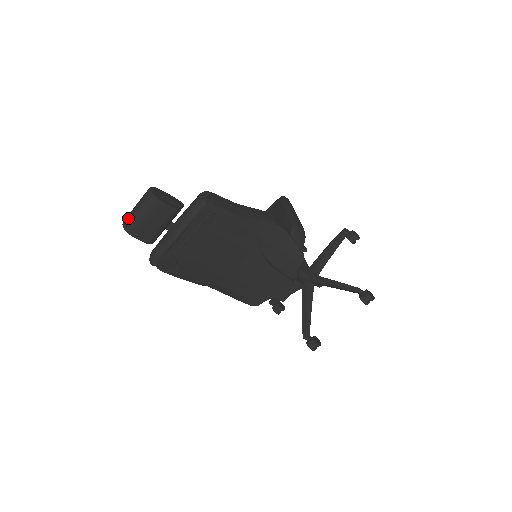
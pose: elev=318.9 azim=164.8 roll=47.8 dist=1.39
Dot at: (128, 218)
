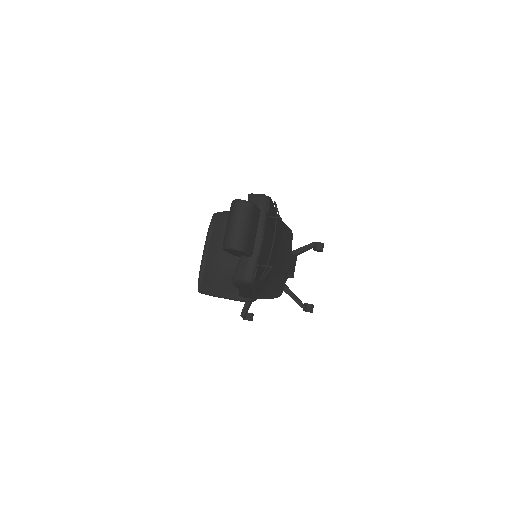
Dot at: (235, 237)
